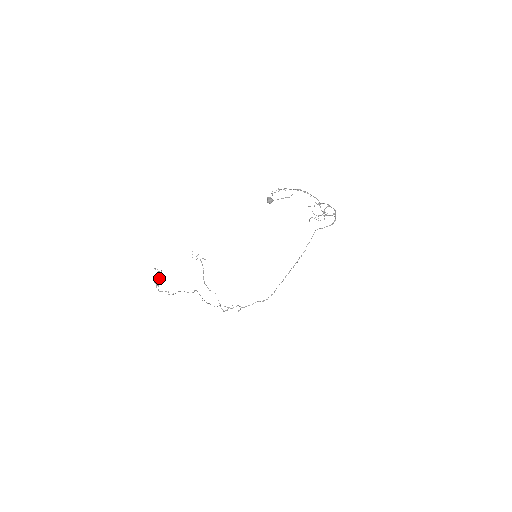
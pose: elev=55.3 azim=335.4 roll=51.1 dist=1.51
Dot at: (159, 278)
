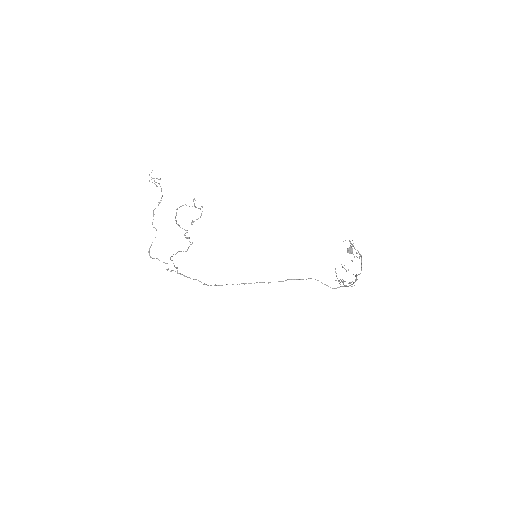
Dot at: (200, 217)
